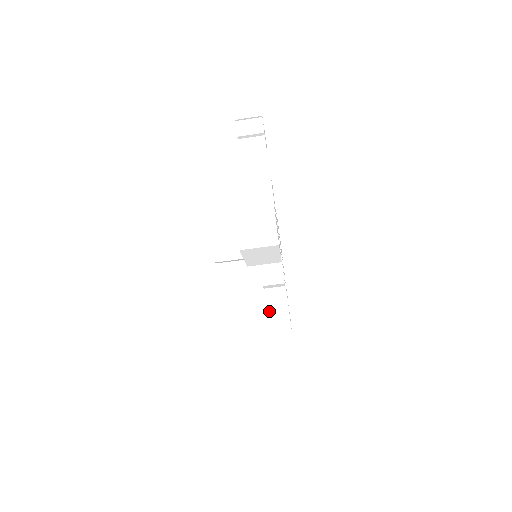
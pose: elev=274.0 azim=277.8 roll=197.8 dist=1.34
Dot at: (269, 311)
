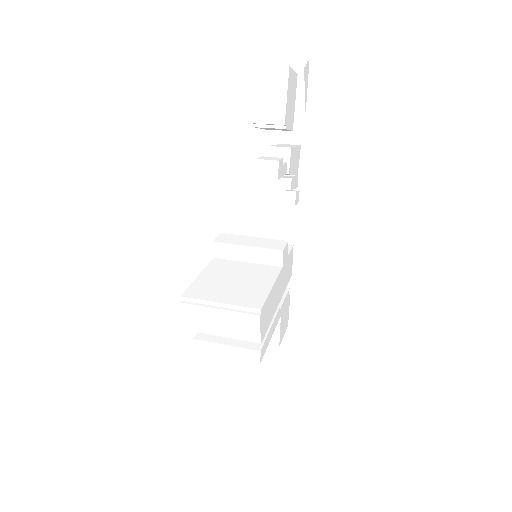
Dot at: (244, 293)
